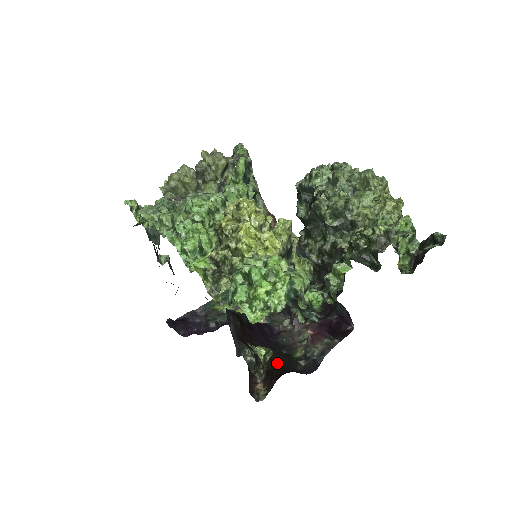
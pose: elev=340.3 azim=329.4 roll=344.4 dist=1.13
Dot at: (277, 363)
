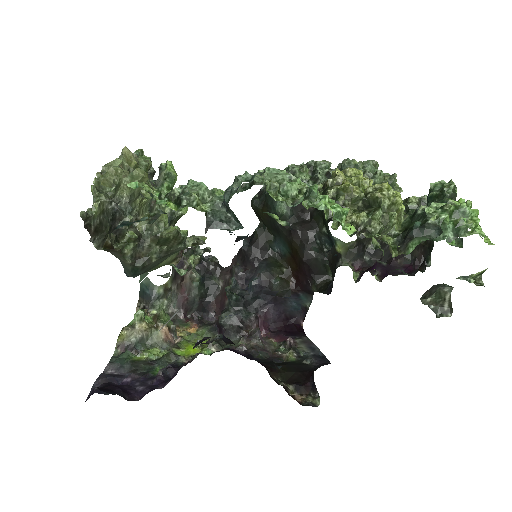
Dot at: (289, 371)
